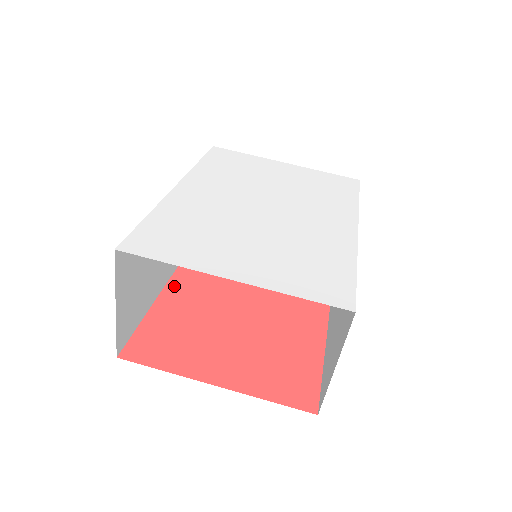
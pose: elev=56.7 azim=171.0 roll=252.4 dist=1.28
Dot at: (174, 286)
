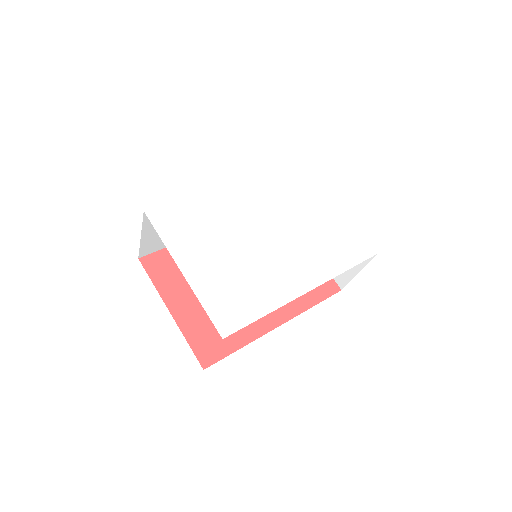
Dot at: occluded
